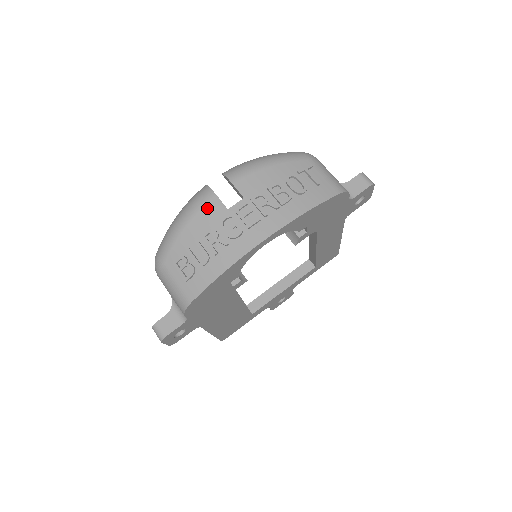
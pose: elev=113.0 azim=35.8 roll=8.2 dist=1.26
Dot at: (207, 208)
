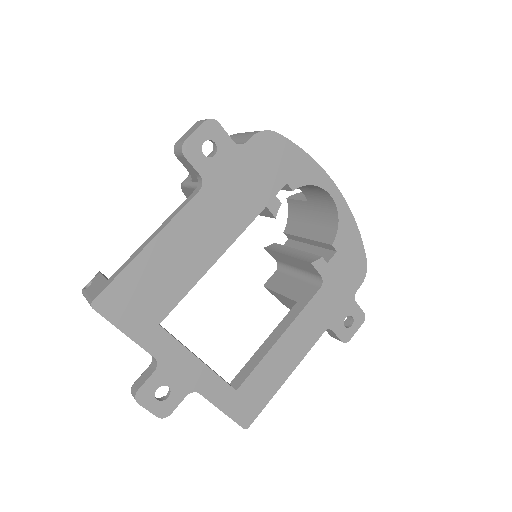
Dot at: occluded
